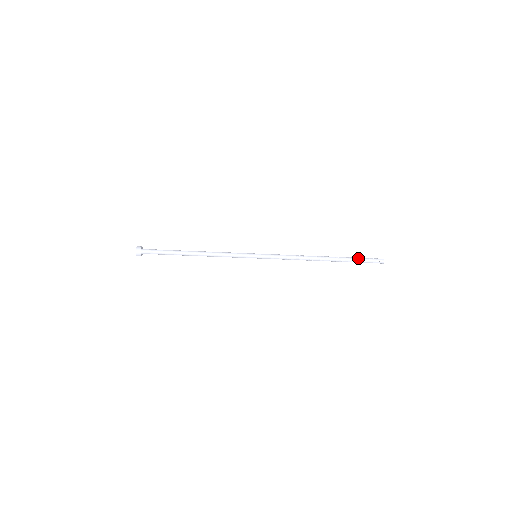
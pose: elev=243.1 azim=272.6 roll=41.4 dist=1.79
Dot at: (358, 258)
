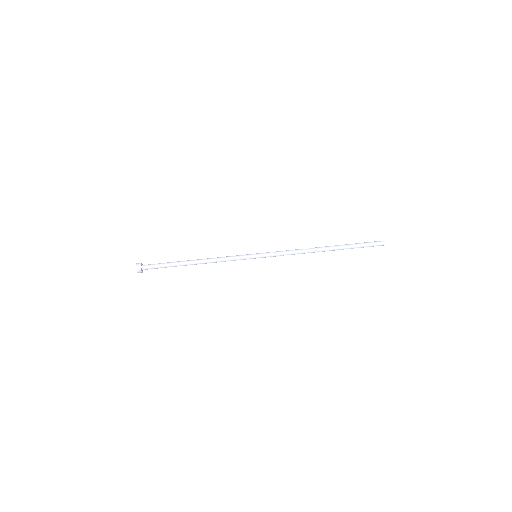
Dot at: (357, 243)
